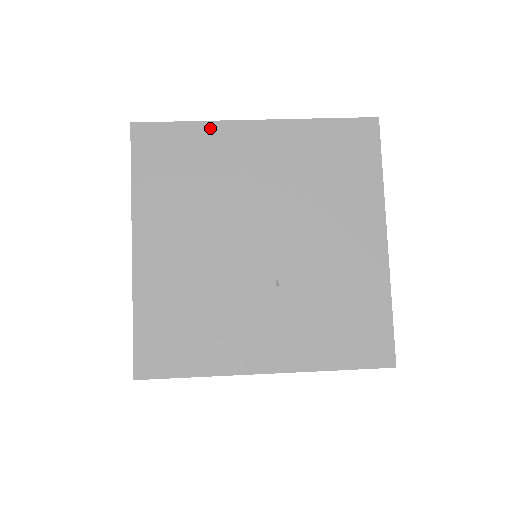
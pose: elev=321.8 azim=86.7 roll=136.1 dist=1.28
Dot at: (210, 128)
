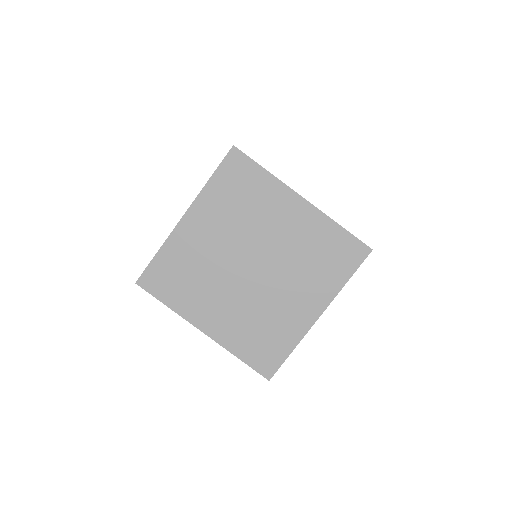
Dot at: (179, 313)
